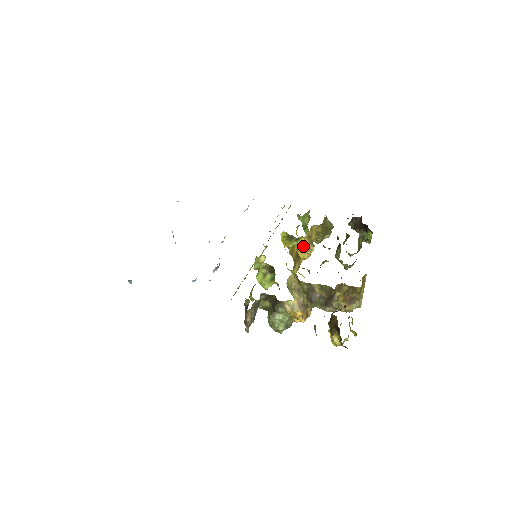
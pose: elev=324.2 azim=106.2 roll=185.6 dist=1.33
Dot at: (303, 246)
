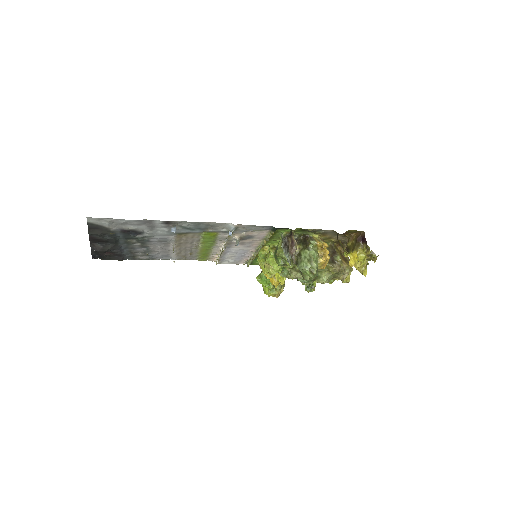
Dot at: occluded
